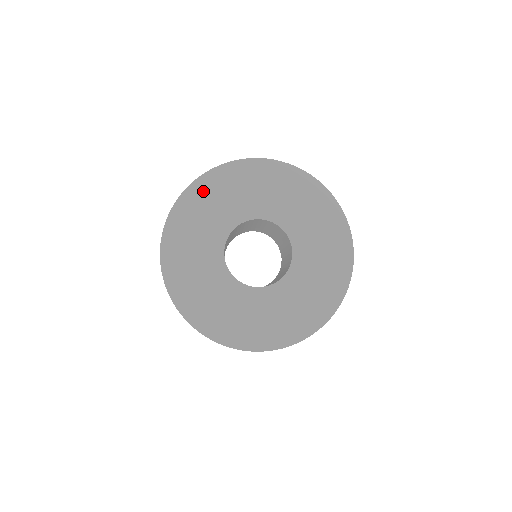
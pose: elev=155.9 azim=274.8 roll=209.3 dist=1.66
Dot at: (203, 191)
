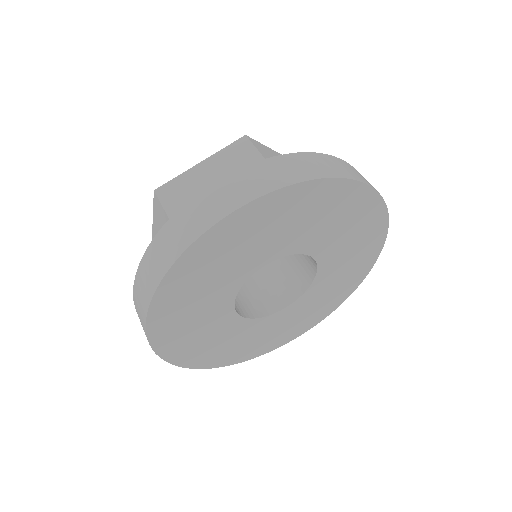
Dot at: (223, 238)
